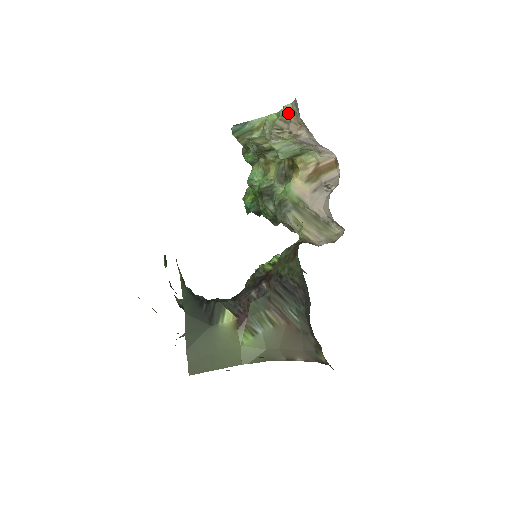
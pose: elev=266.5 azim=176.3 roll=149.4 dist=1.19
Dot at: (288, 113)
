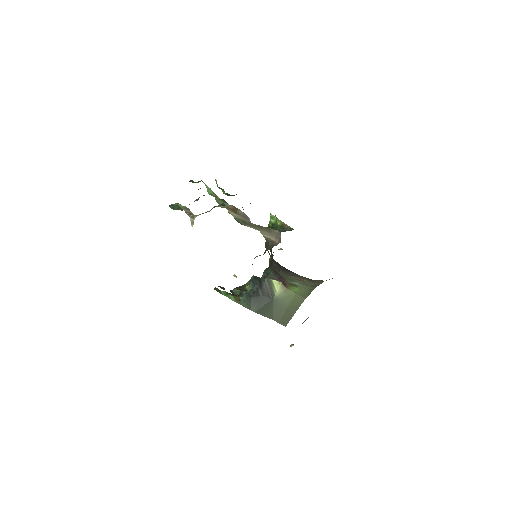
Dot at: occluded
